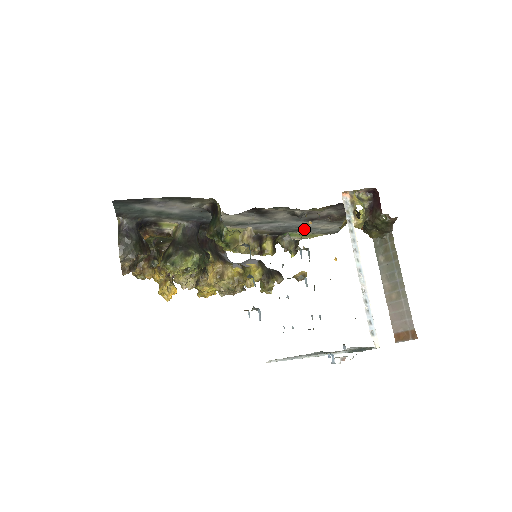
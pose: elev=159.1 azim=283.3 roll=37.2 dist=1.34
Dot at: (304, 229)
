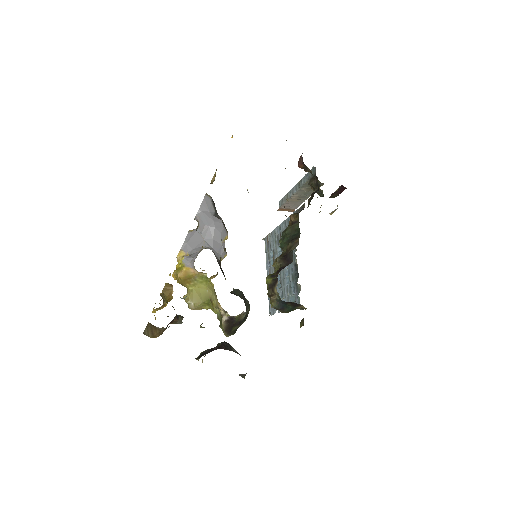
Dot at: occluded
